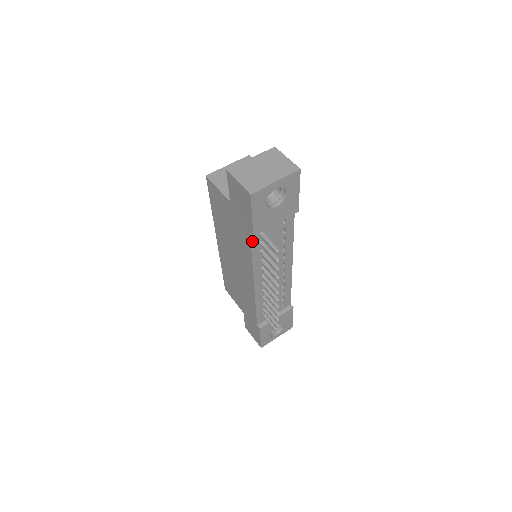
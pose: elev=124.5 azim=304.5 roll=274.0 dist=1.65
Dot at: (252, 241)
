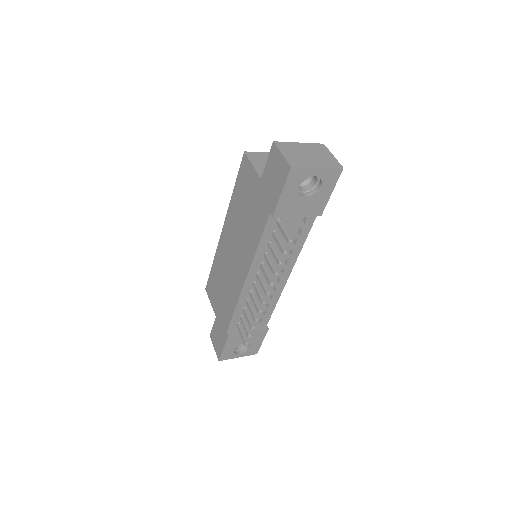
Dot at: (267, 225)
